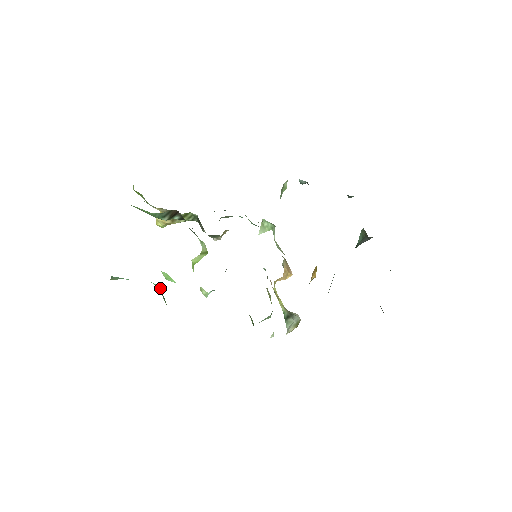
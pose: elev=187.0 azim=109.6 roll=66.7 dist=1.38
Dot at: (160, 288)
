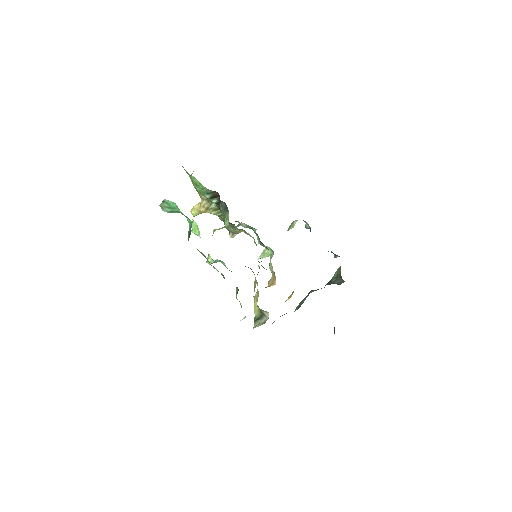
Dot at: occluded
